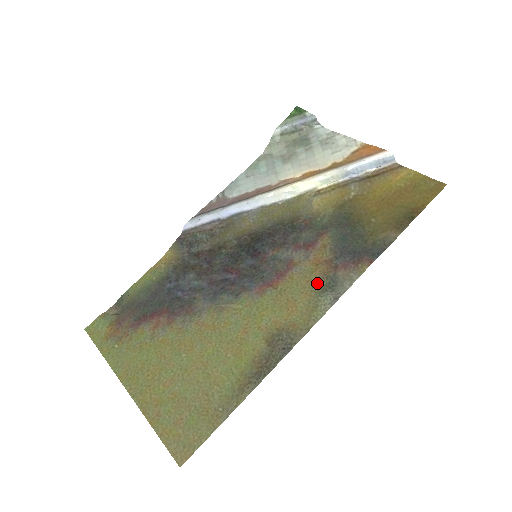
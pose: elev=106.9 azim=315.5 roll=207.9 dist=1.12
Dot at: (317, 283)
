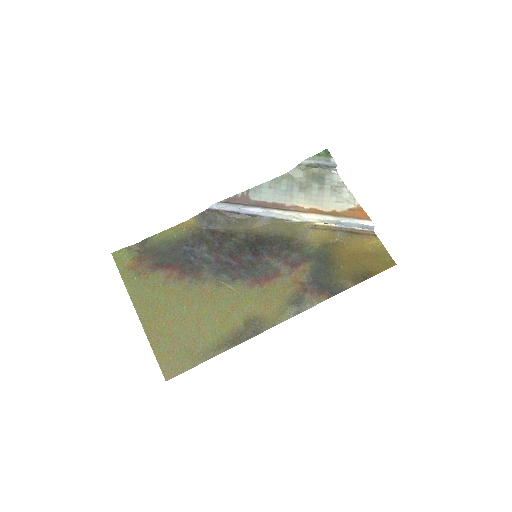
Dot at: (290, 296)
